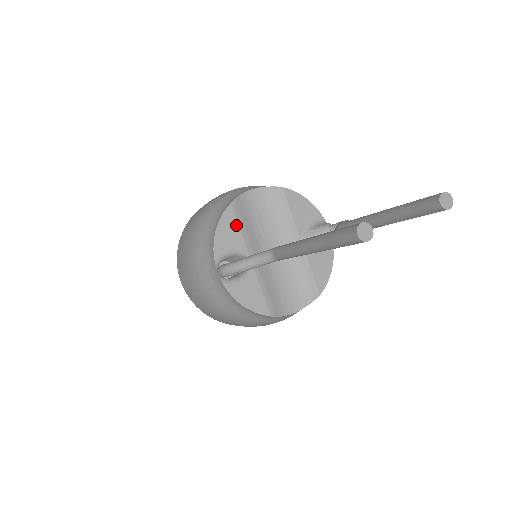
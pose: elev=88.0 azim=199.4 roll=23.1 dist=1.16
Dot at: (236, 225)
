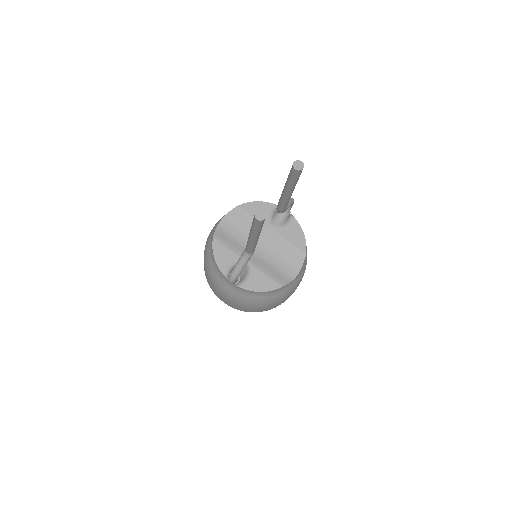
Dot at: (225, 248)
